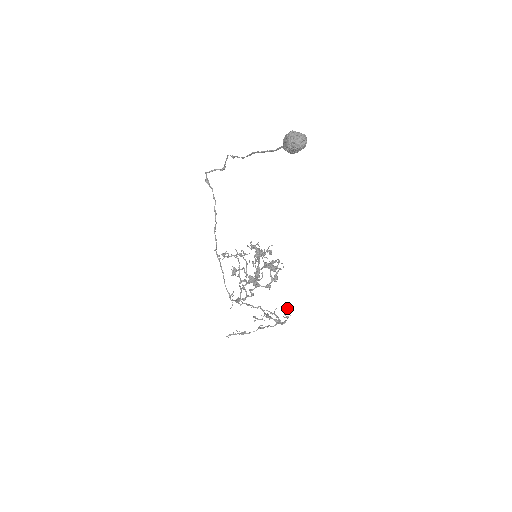
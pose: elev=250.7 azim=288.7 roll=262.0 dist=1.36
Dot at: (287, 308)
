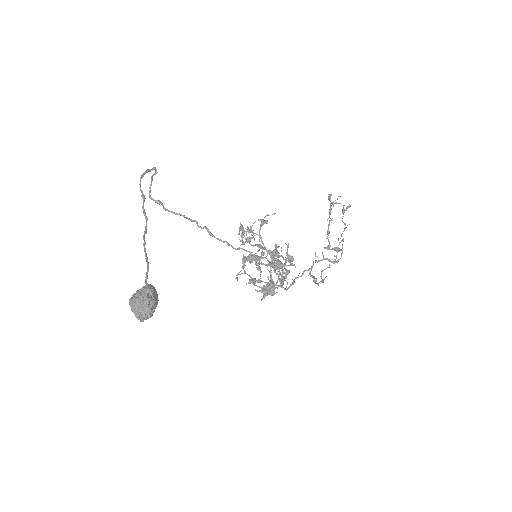
Dot at: (343, 205)
